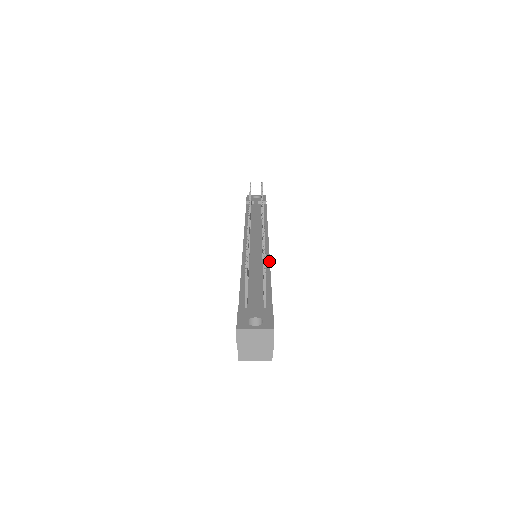
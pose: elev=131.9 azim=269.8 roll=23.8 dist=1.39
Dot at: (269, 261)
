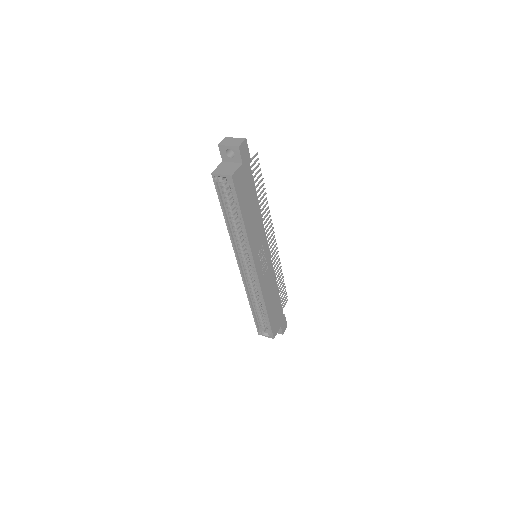
Dot at: (263, 225)
